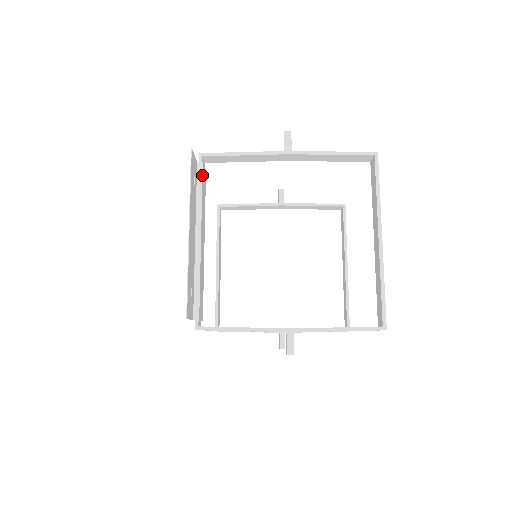
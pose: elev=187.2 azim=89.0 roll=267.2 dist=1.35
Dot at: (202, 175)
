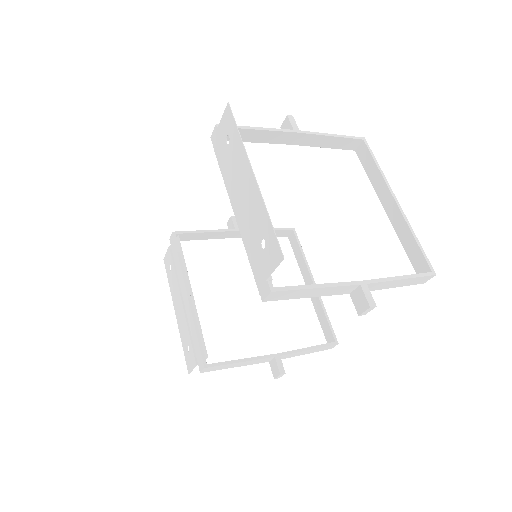
Dot at: occluded
